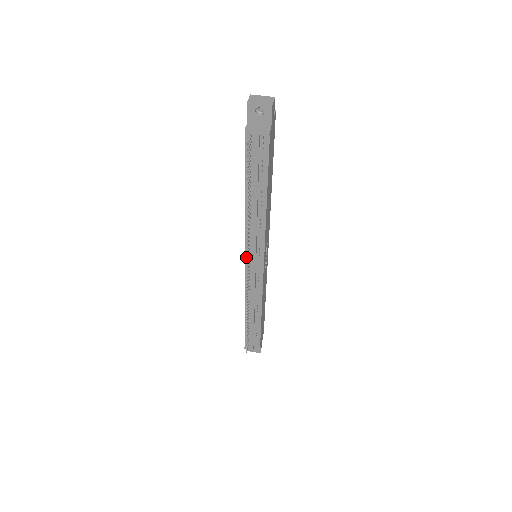
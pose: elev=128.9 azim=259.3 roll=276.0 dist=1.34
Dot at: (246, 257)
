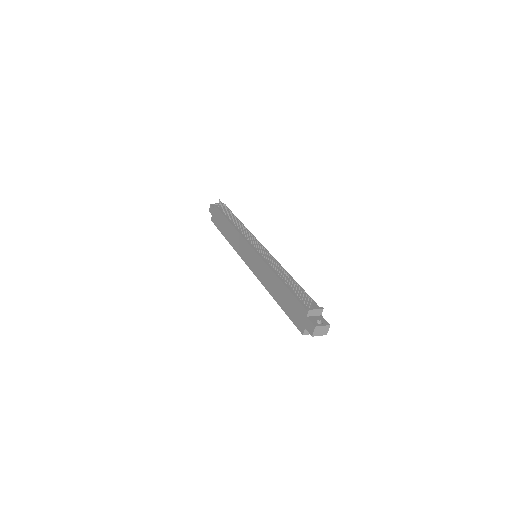
Dot at: (250, 245)
